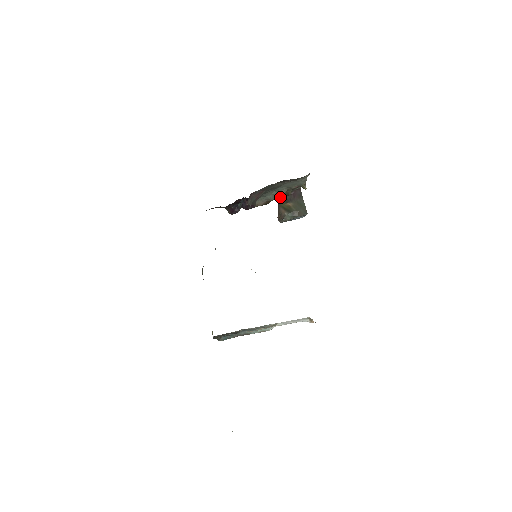
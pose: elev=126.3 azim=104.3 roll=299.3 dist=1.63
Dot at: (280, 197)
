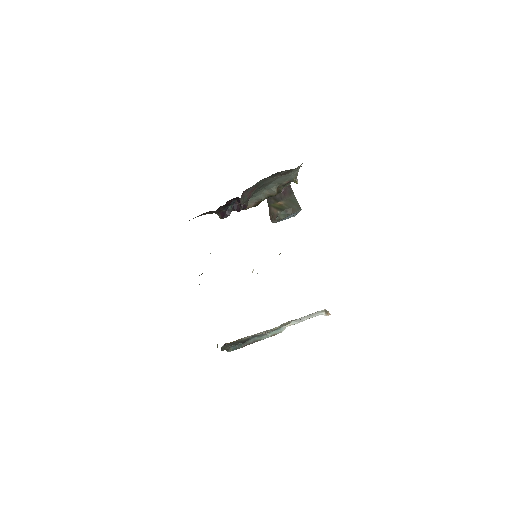
Dot at: (271, 195)
